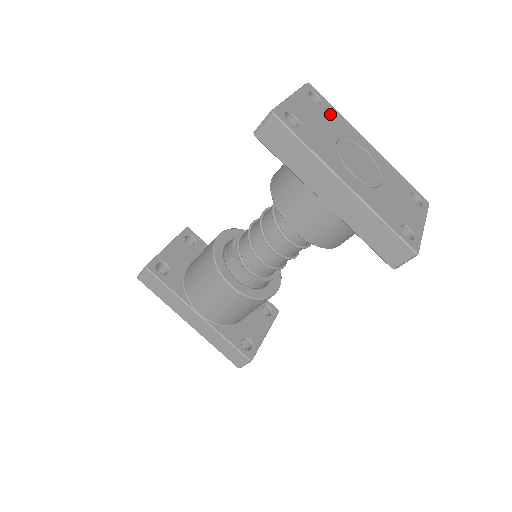
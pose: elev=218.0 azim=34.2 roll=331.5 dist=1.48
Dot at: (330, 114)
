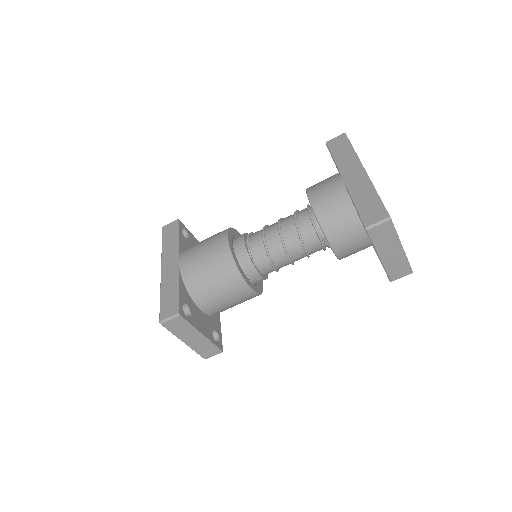
Dot at: occluded
